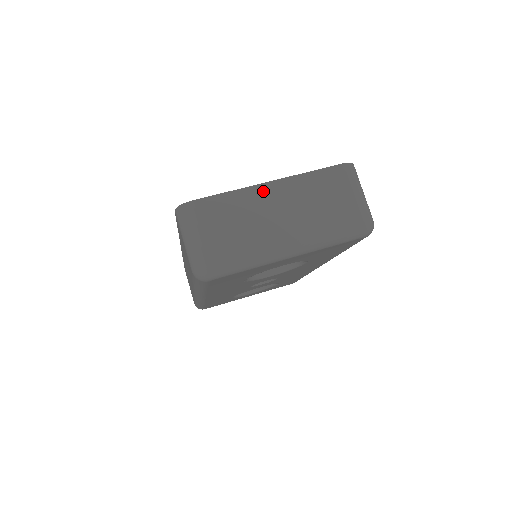
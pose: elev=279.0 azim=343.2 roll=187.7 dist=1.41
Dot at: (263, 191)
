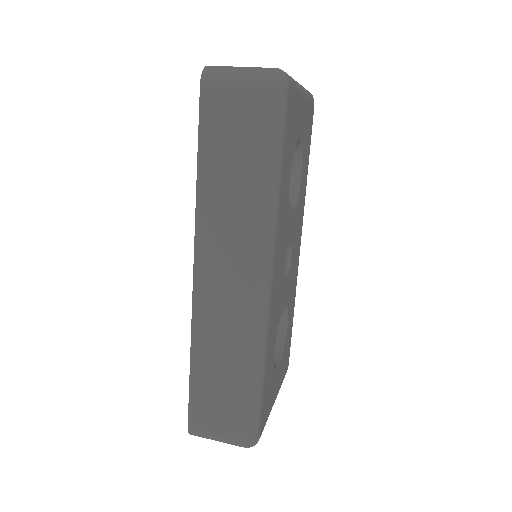
Dot at: occluded
